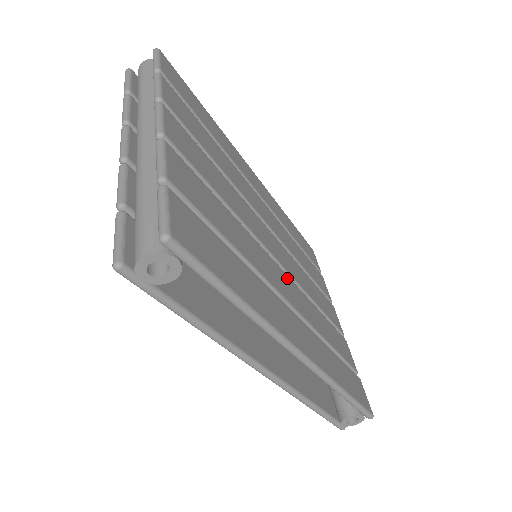
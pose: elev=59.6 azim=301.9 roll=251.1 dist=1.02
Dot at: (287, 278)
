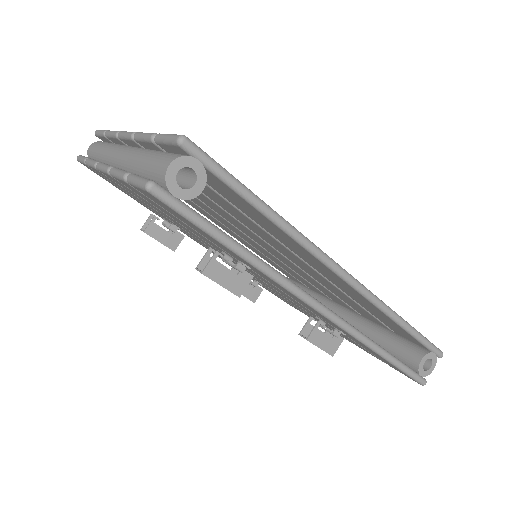
Dot at: occluded
